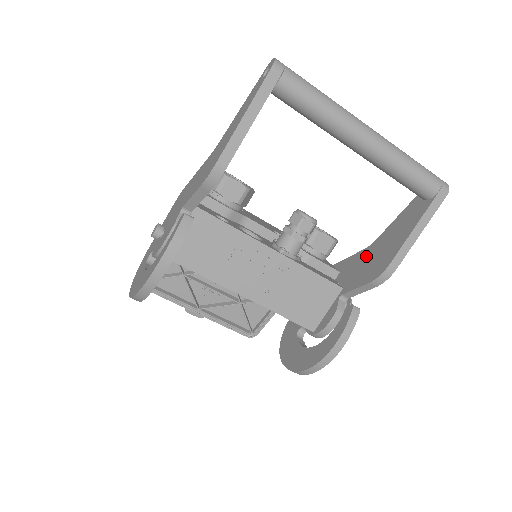
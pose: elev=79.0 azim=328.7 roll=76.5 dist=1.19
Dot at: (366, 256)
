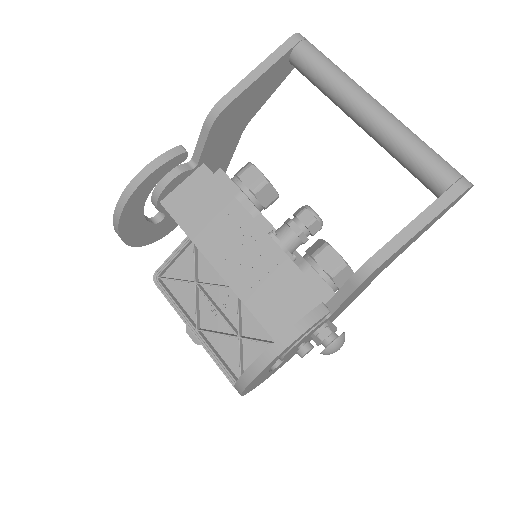
Dot at: occluded
